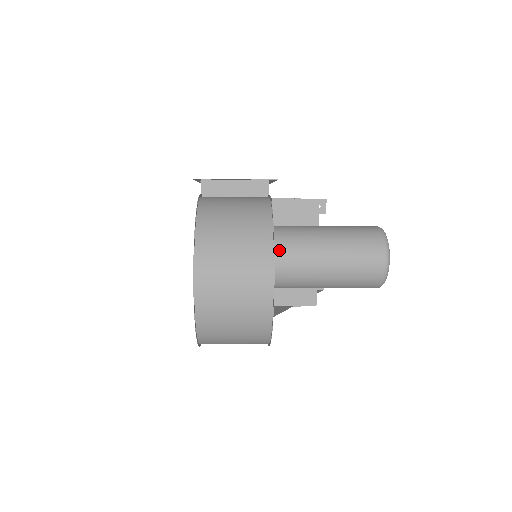
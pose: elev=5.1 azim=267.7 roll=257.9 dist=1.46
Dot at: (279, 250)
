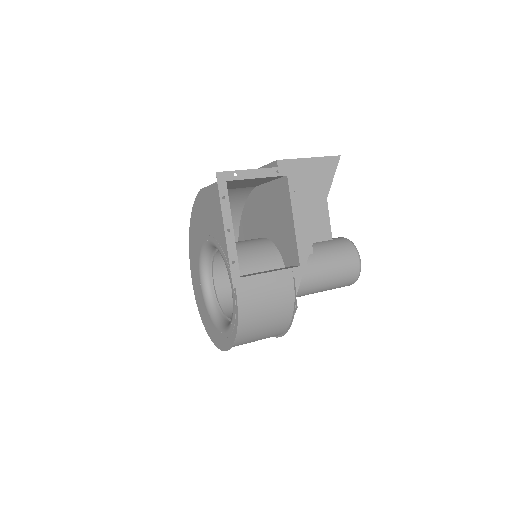
Dot at: occluded
